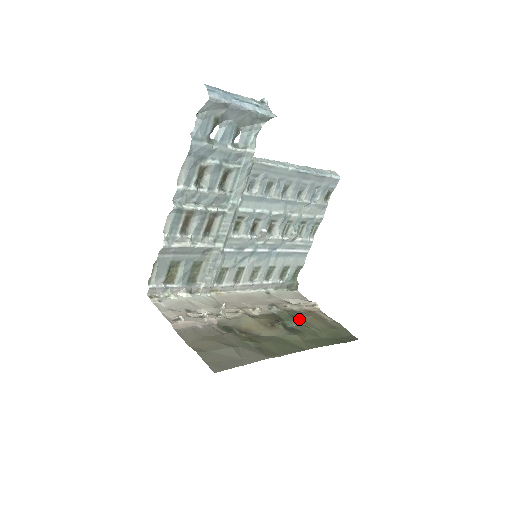
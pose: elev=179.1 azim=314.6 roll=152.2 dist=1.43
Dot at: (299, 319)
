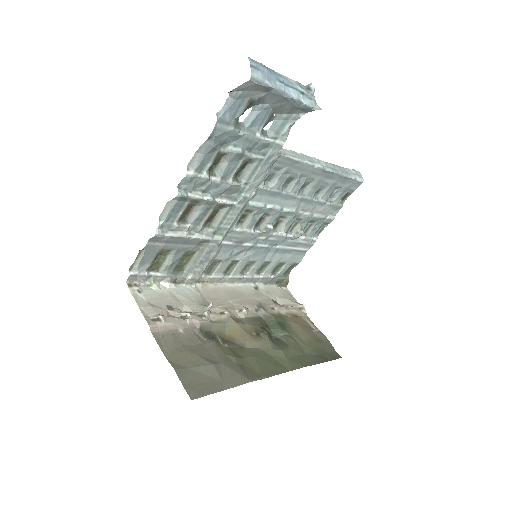
Dot at: (285, 327)
